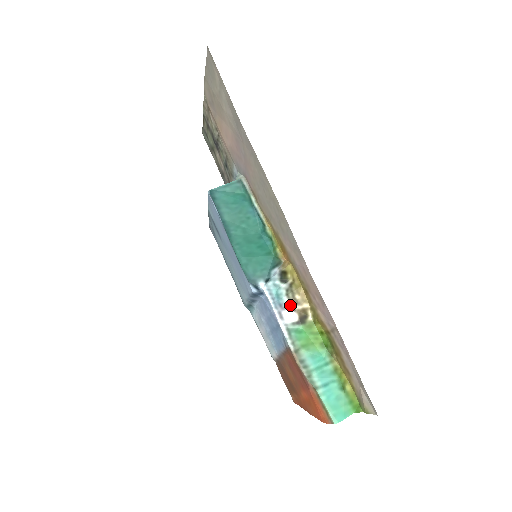
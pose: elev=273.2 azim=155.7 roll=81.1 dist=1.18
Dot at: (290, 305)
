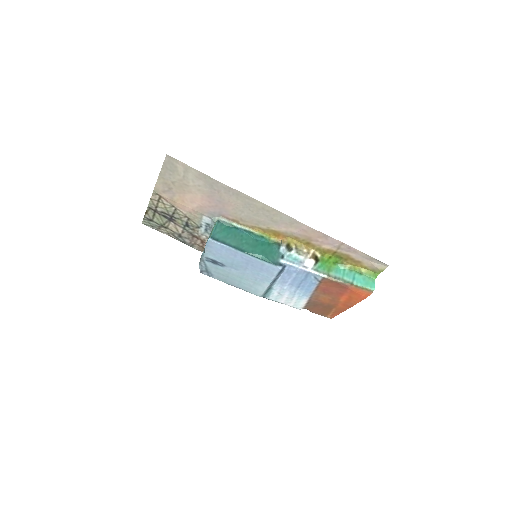
Dot at: (305, 258)
